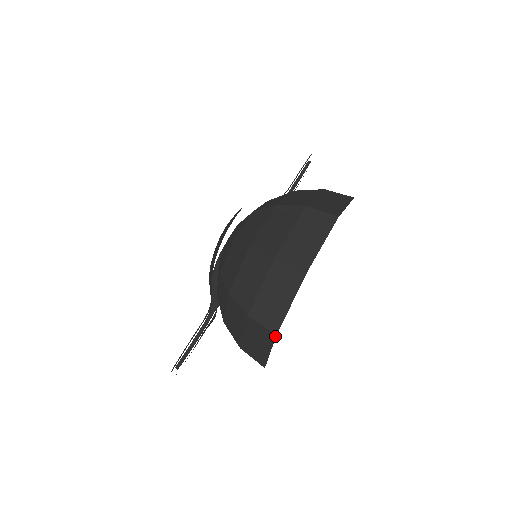
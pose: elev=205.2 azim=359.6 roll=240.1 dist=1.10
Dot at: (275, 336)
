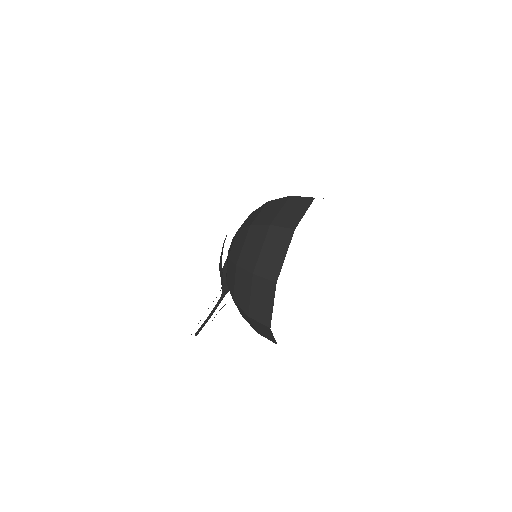
Dot at: occluded
